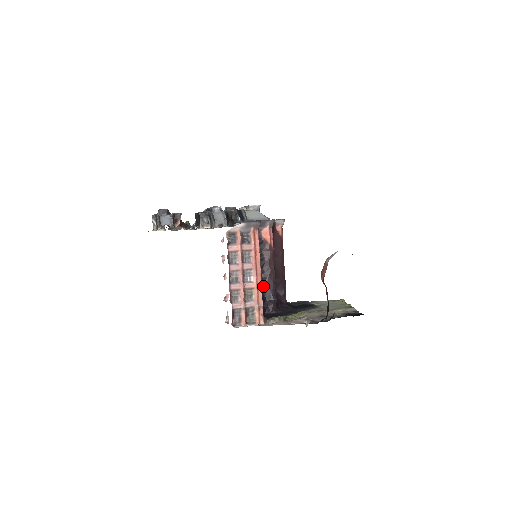
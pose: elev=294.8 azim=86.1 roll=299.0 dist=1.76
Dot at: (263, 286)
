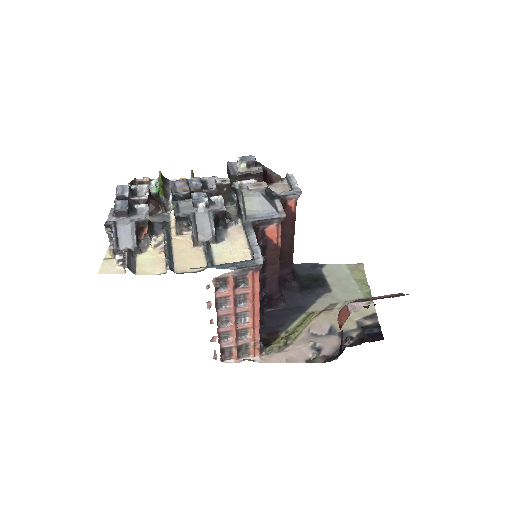
Dot at: (263, 285)
